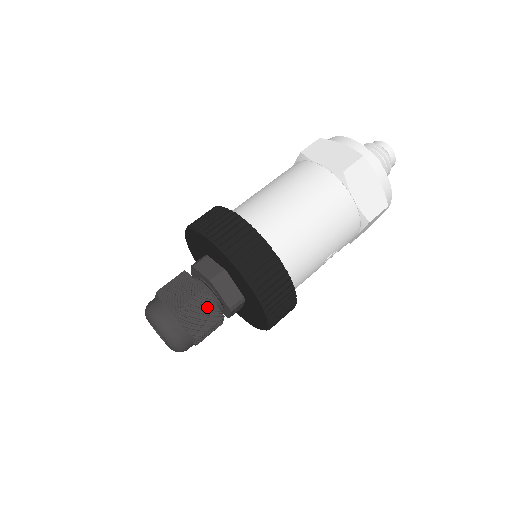
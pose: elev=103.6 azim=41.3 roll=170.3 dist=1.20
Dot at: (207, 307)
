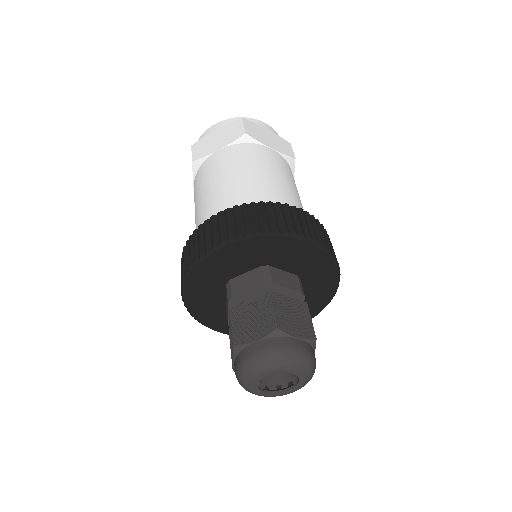
Dot at: (289, 305)
